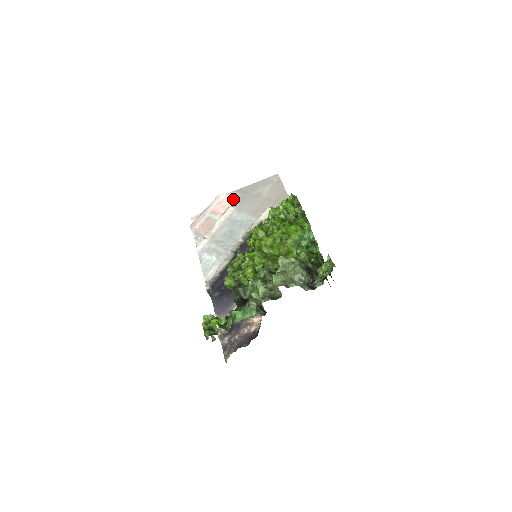
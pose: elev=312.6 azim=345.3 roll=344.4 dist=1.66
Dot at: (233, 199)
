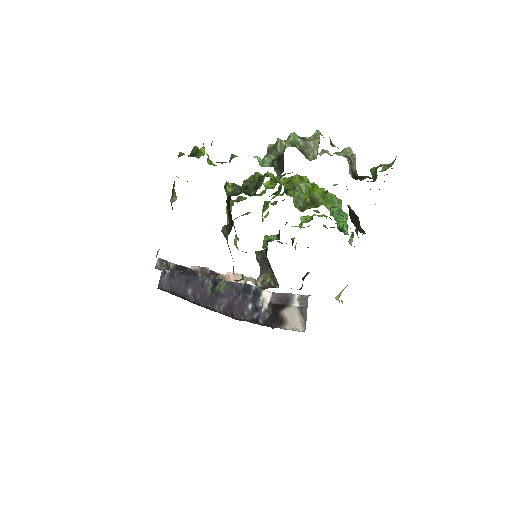
Dot at: occluded
